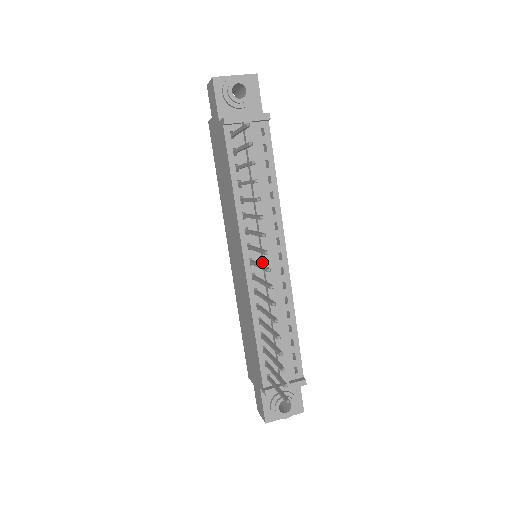
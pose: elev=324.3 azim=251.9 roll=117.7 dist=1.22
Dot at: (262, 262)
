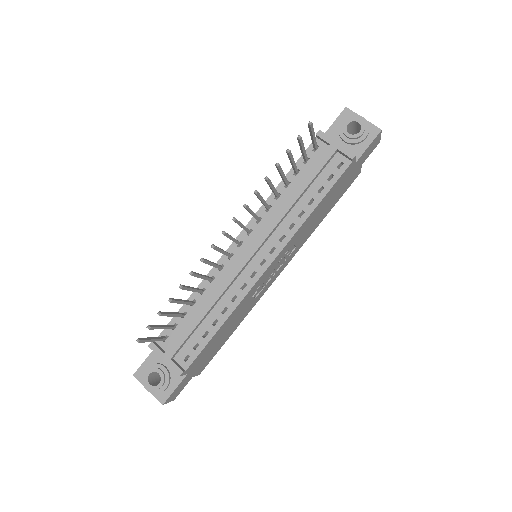
Dot at: (246, 252)
